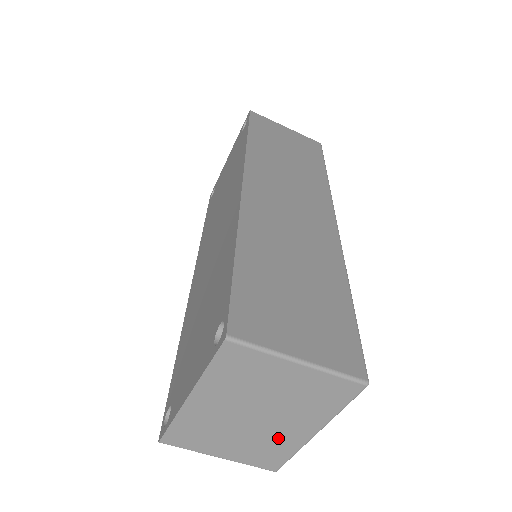
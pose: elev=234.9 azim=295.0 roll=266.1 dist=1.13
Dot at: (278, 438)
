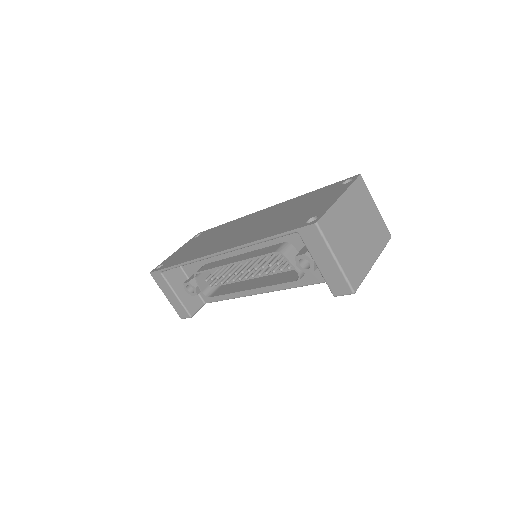
Dot at: (362, 256)
